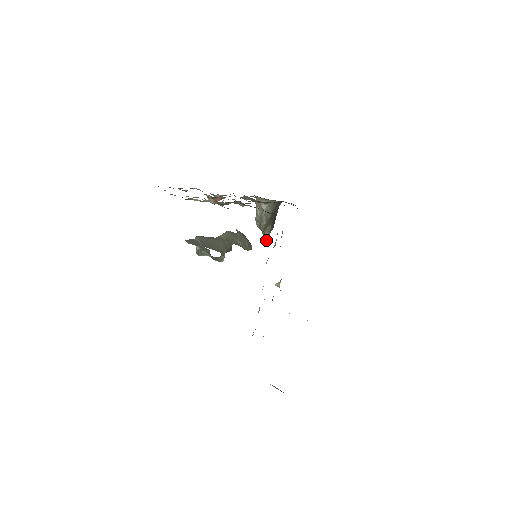
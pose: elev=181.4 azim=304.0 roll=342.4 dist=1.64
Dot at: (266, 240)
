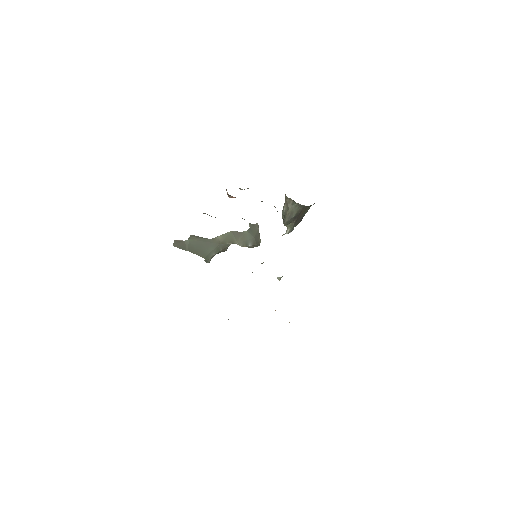
Dot at: (287, 233)
